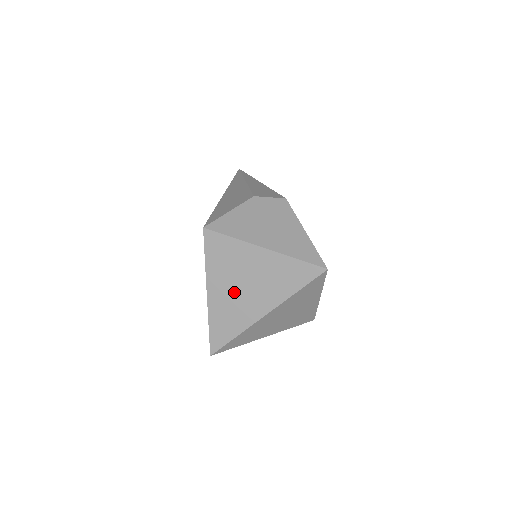
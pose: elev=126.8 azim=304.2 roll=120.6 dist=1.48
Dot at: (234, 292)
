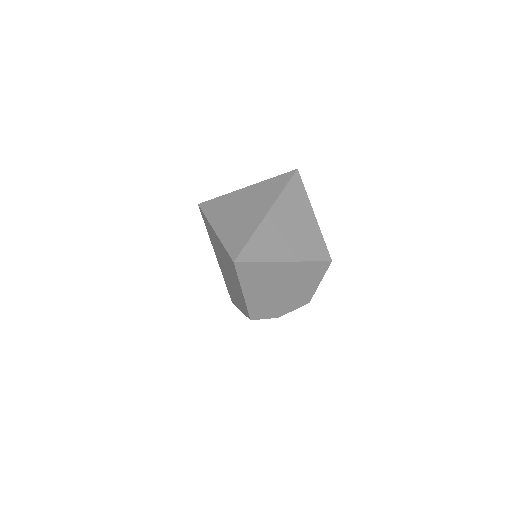
Dot at: (236, 216)
